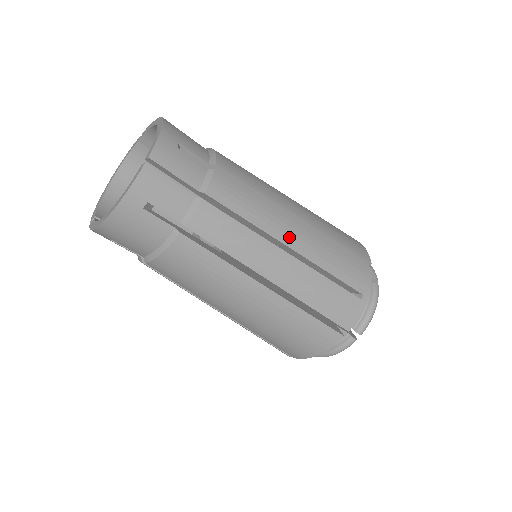
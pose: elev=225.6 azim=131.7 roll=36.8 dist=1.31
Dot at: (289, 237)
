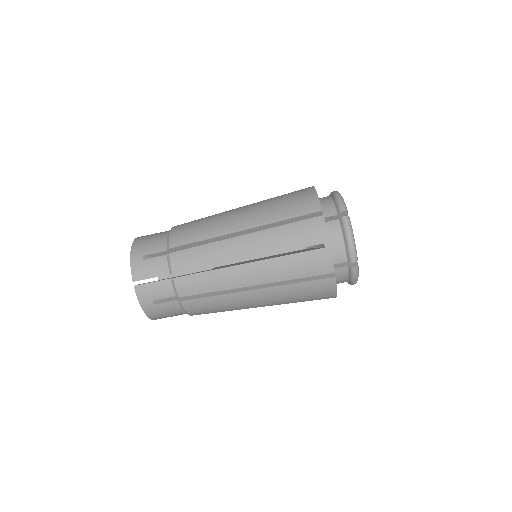
Dot at: (239, 253)
